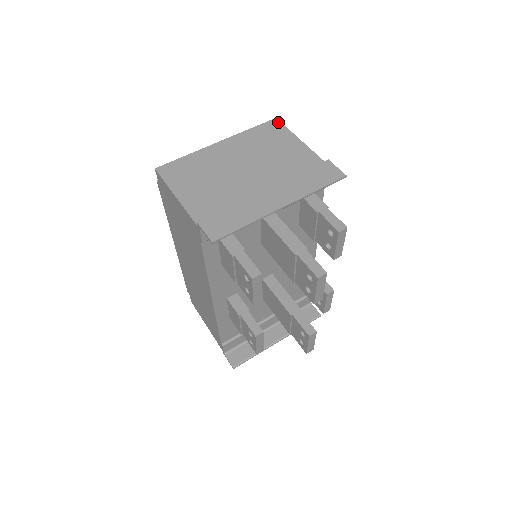
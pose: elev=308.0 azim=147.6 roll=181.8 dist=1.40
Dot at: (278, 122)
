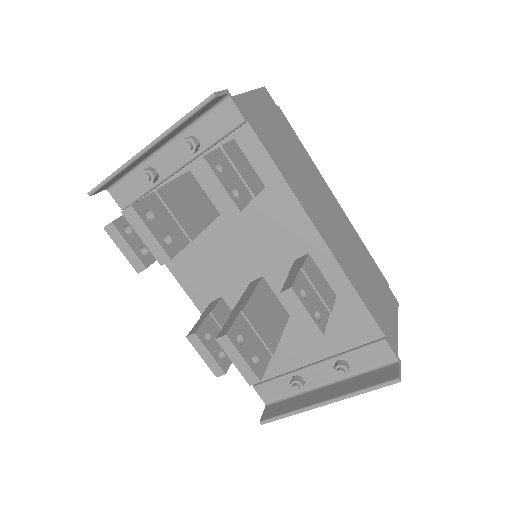
Dot at: occluded
